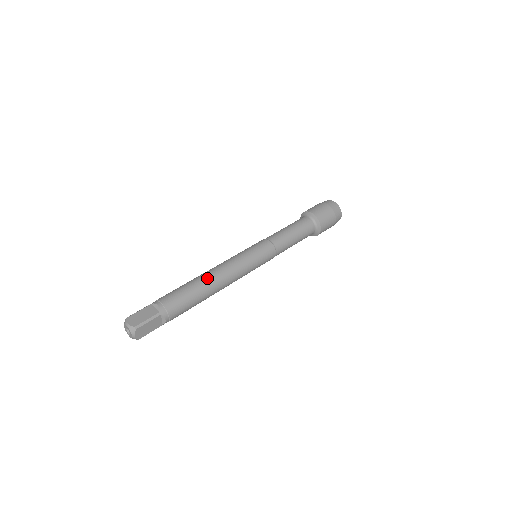
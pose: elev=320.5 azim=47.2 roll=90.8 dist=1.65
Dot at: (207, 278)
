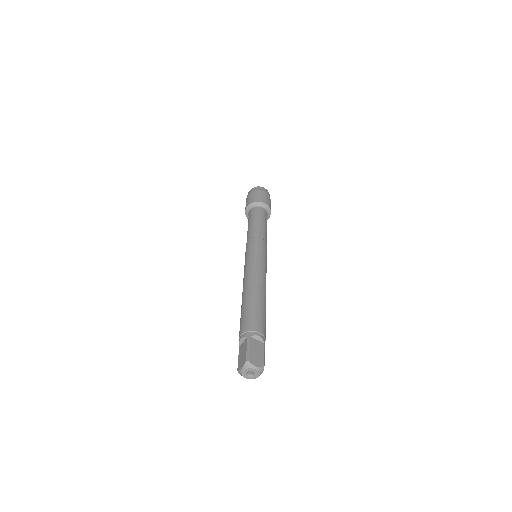
Dot at: (245, 293)
